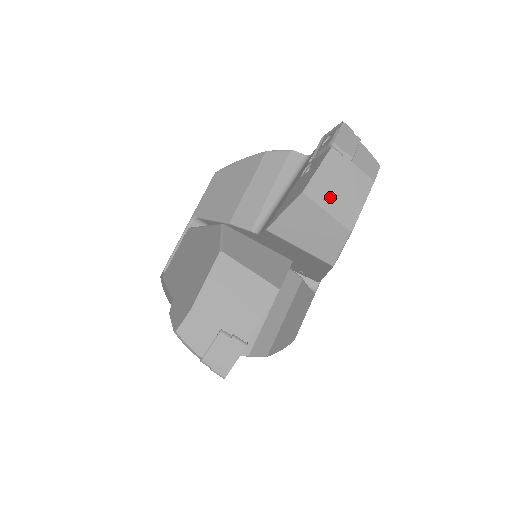
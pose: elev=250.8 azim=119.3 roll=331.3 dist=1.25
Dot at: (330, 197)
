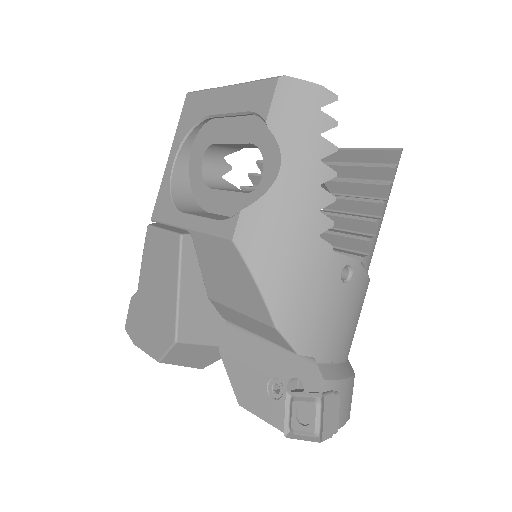
Dot at: occluded
